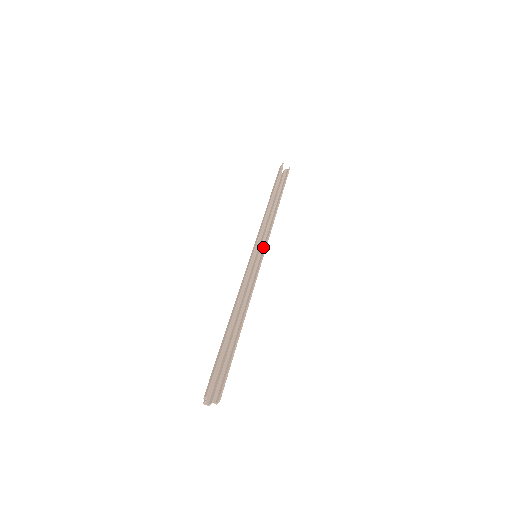
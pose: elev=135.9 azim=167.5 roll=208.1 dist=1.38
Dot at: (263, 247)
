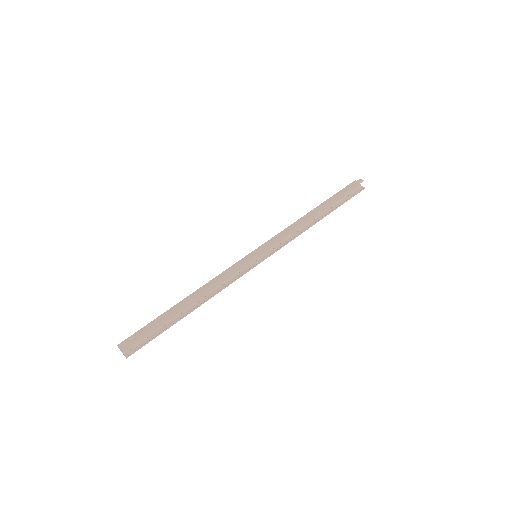
Dot at: (268, 253)
